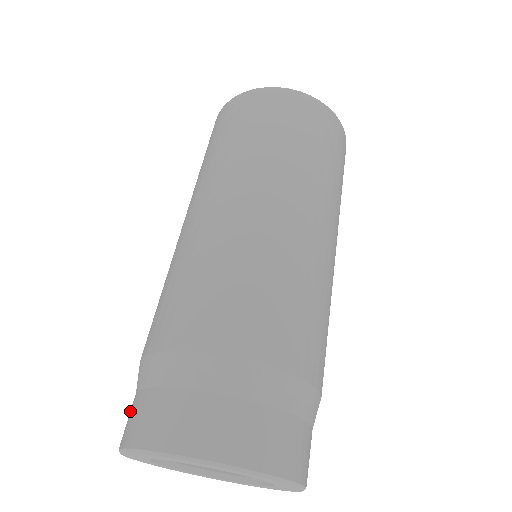
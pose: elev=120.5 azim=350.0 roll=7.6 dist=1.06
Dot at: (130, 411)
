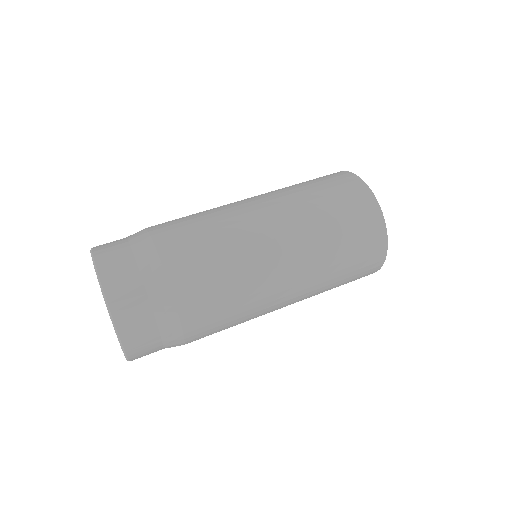
Dot at: (116, 245)
